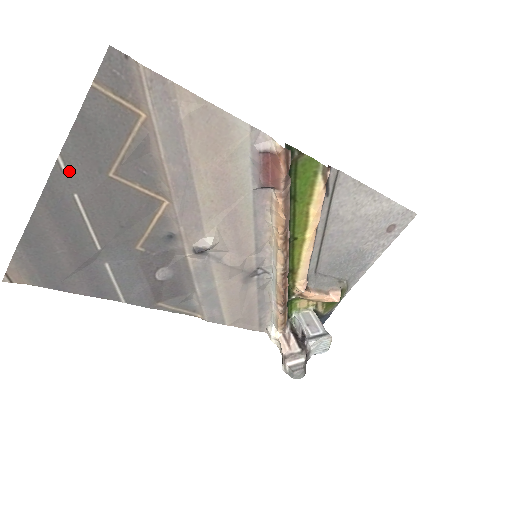
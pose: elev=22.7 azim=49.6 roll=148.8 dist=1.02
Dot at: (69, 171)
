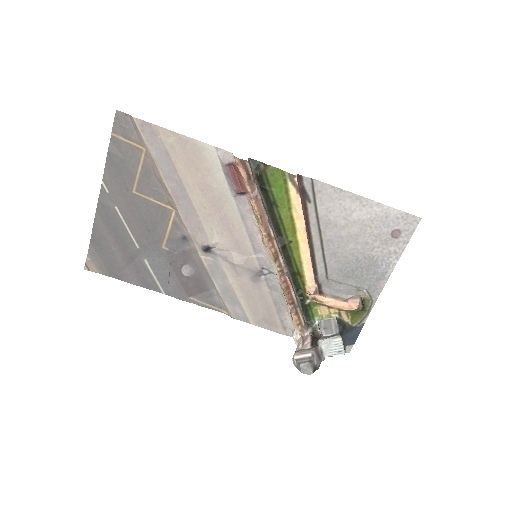
Dot at: (110, 191)
